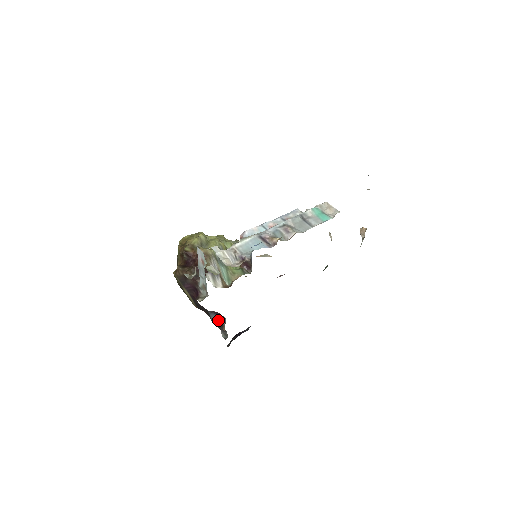
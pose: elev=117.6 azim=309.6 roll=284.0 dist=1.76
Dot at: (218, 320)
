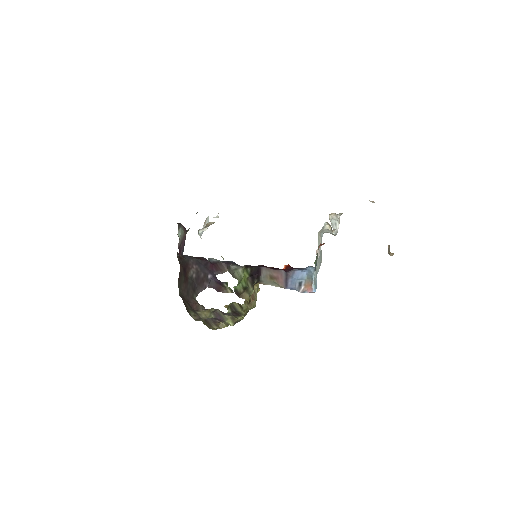
Dot at: occluded
